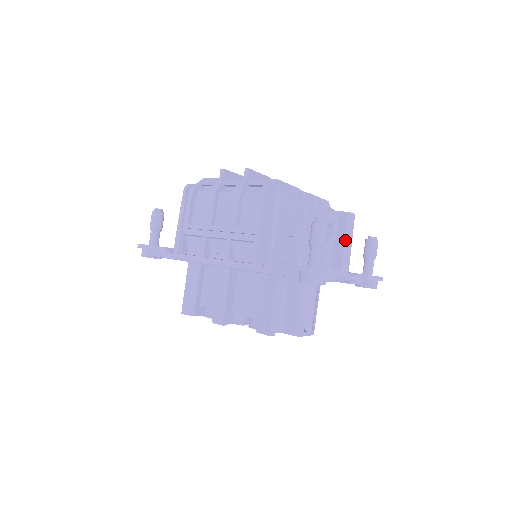
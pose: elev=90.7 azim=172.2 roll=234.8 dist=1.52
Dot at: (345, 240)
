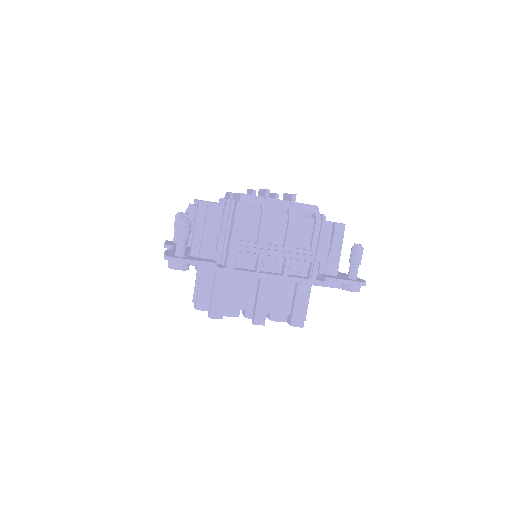
Dot at: occluded
